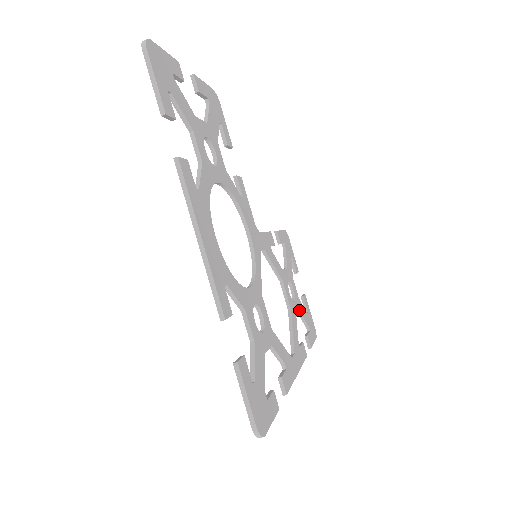
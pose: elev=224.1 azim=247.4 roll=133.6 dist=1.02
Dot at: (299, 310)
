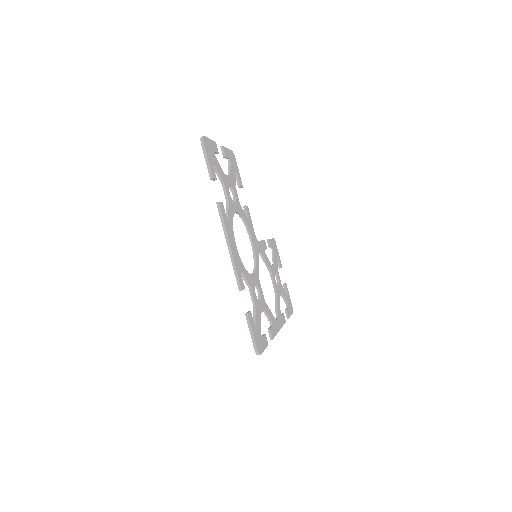
Dot at: (282, 292)
